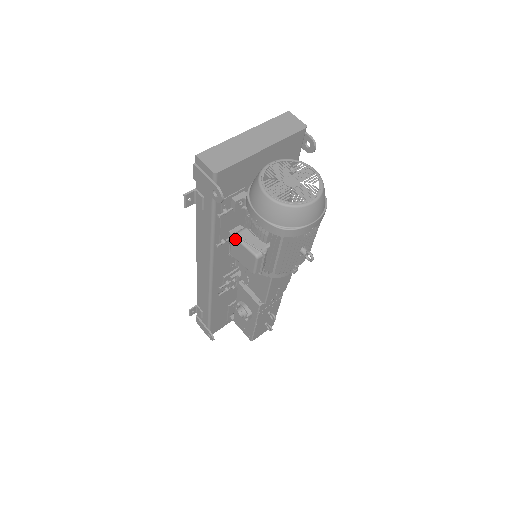
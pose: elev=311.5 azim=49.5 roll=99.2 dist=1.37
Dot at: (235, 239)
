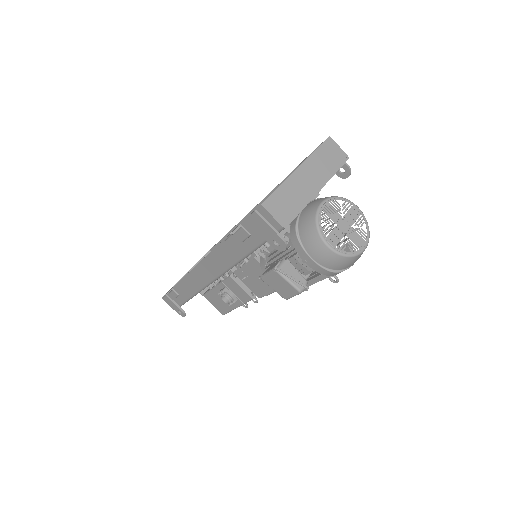
Dot at: (278, 274)
